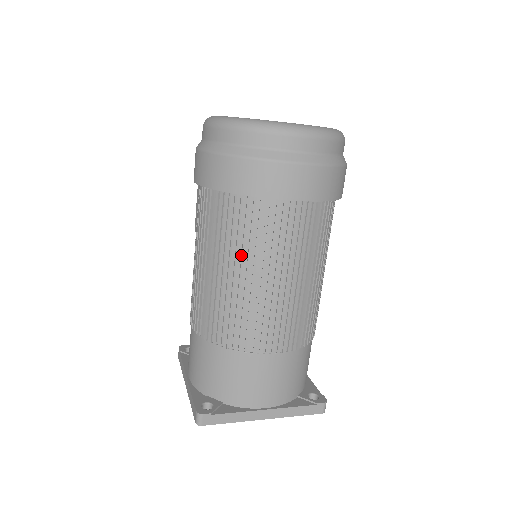
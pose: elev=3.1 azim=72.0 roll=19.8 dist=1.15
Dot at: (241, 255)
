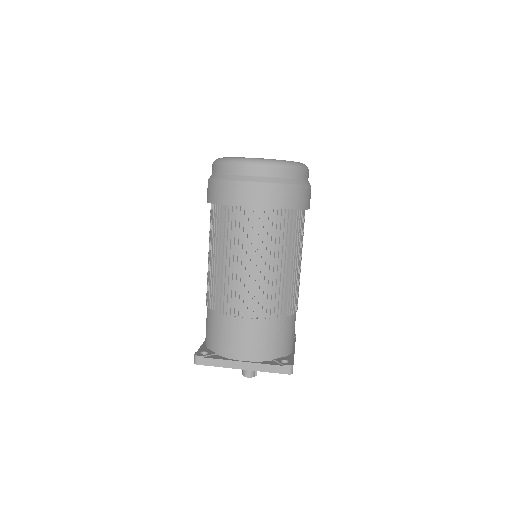
Dot at: (223, 245)
